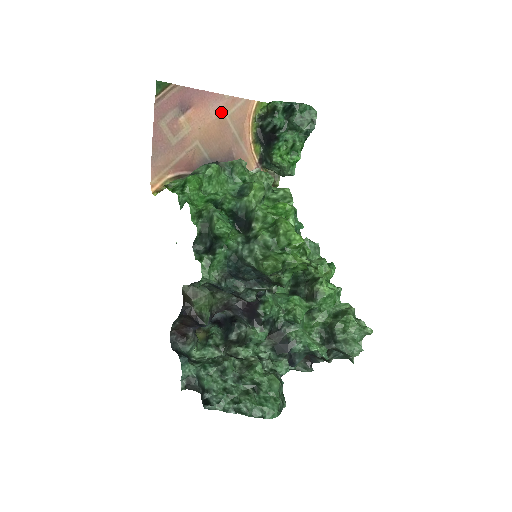
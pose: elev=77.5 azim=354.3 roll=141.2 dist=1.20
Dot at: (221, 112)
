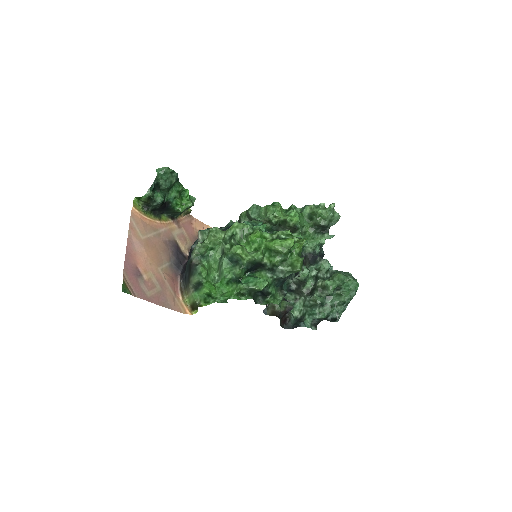
Dot at: (140, 242)
